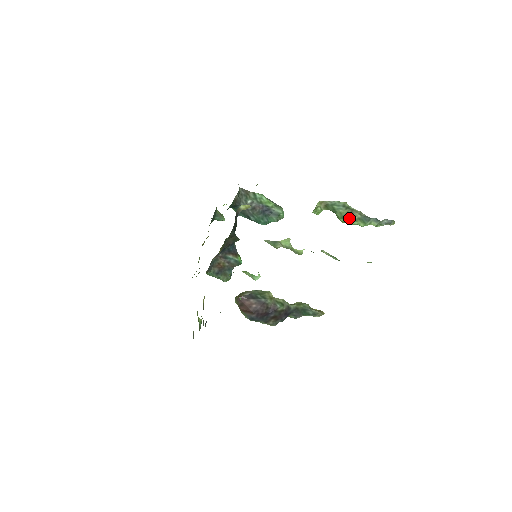
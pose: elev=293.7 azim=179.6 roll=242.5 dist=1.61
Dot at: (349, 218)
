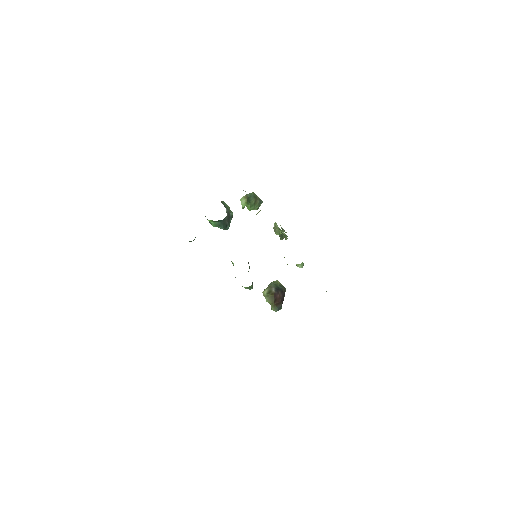
Dot at: (255, 205)
